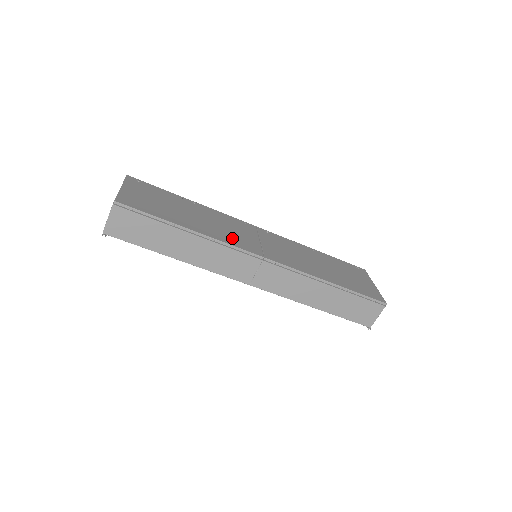
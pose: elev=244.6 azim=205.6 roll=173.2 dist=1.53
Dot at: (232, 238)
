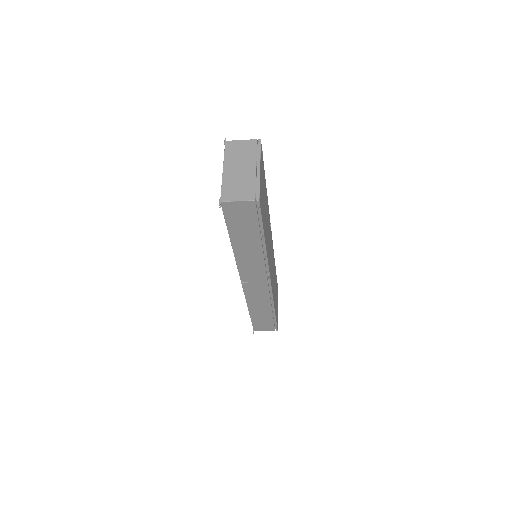
Dot at: occluded
